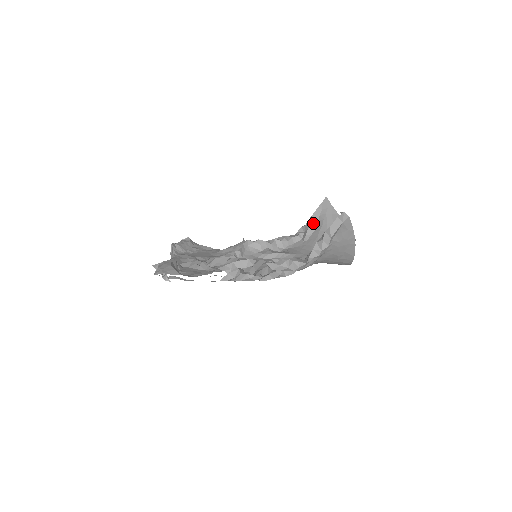
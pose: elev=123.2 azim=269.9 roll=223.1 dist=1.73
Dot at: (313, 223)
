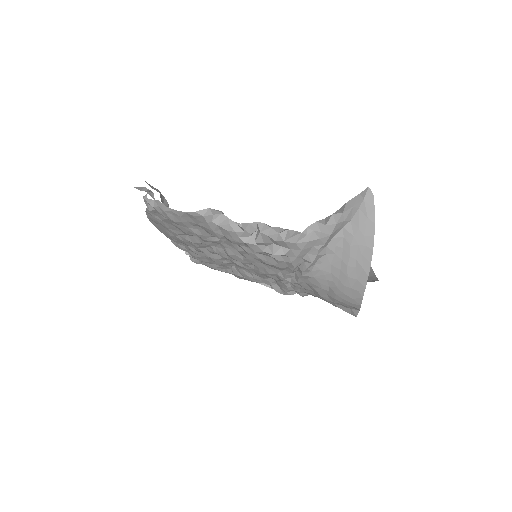
Dot at: occluded
